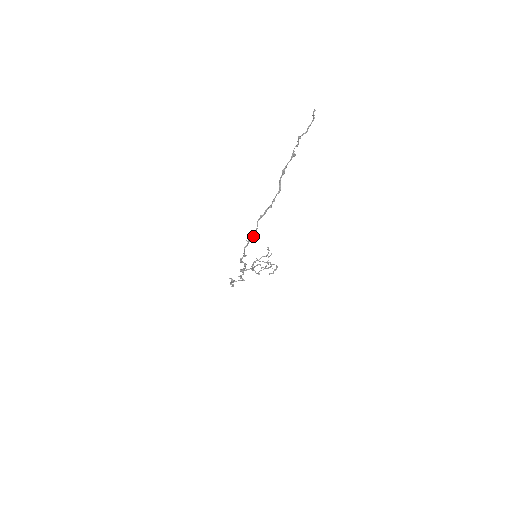
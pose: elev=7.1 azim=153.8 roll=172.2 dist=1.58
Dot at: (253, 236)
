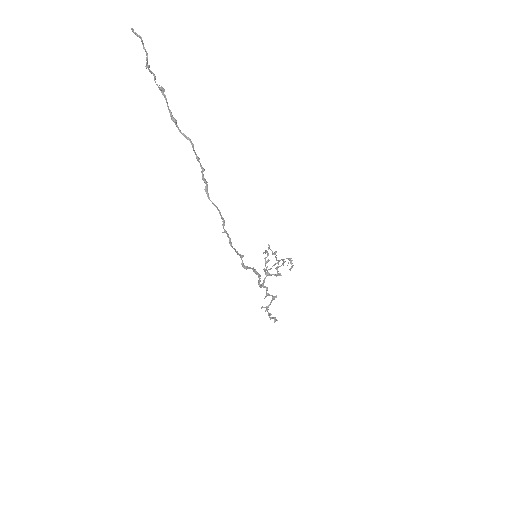
Dot at: (223, 220)
